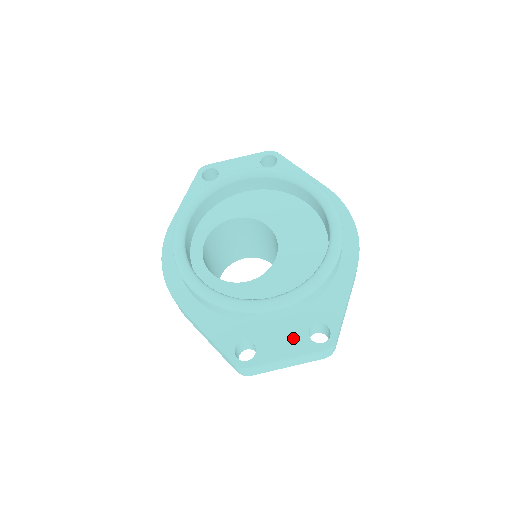
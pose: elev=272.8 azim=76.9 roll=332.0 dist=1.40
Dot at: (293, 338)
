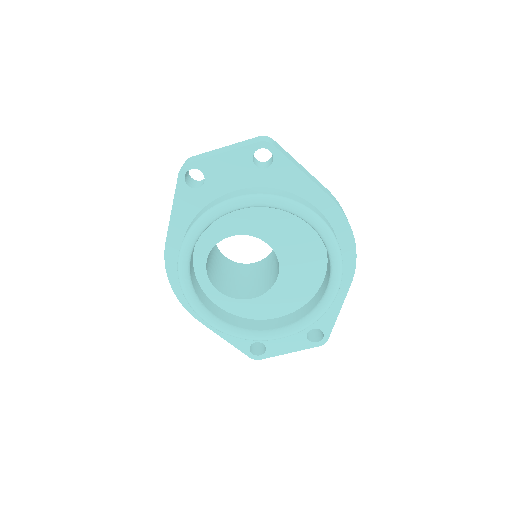
Dot at: (294, 340)
